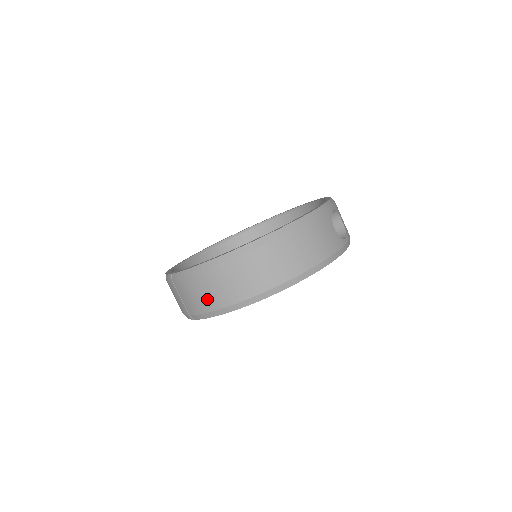
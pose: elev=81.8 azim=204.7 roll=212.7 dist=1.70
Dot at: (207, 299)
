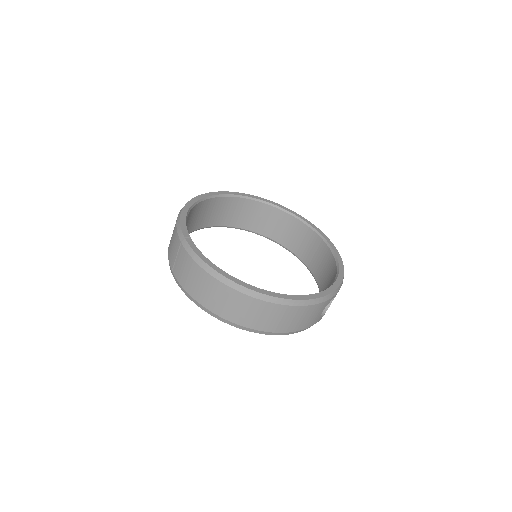
Dot at: (195, 288)
